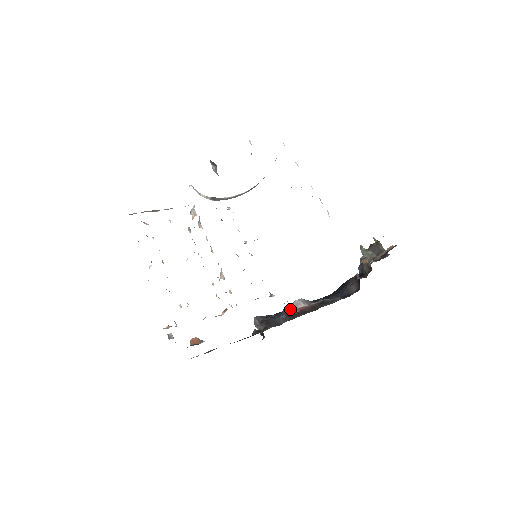
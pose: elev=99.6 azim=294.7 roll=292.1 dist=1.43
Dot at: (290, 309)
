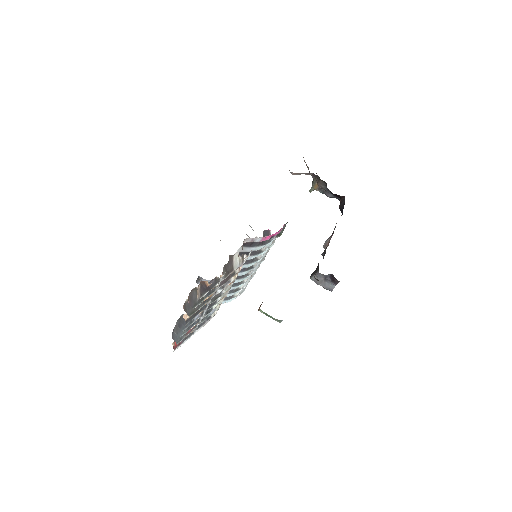
Dot at: occluded
